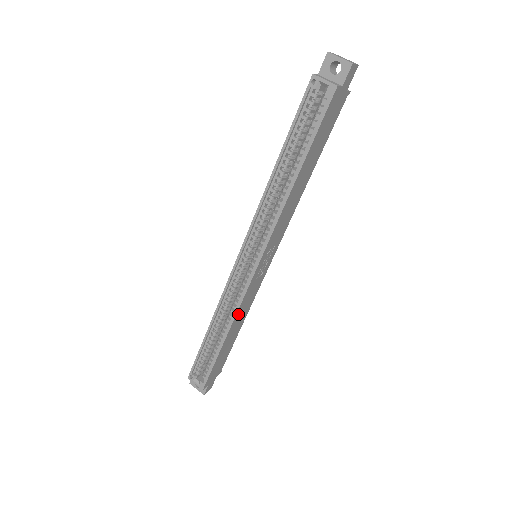
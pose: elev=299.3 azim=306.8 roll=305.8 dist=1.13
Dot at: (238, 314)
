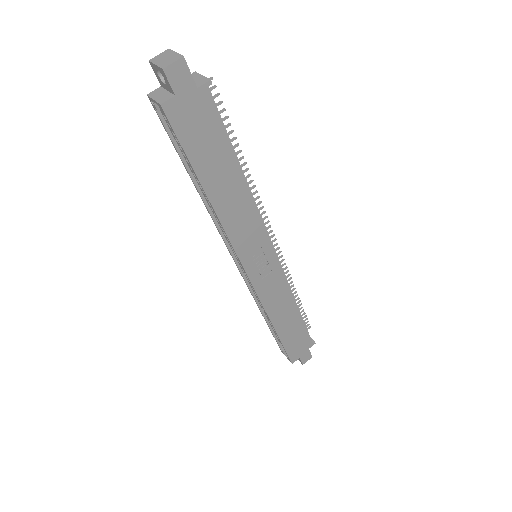
Dot at: (270, 308)
